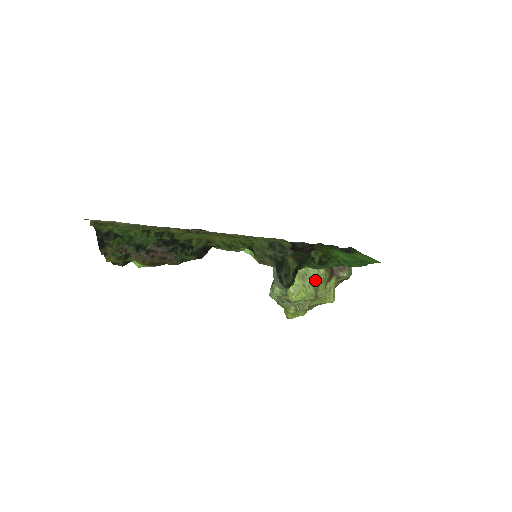
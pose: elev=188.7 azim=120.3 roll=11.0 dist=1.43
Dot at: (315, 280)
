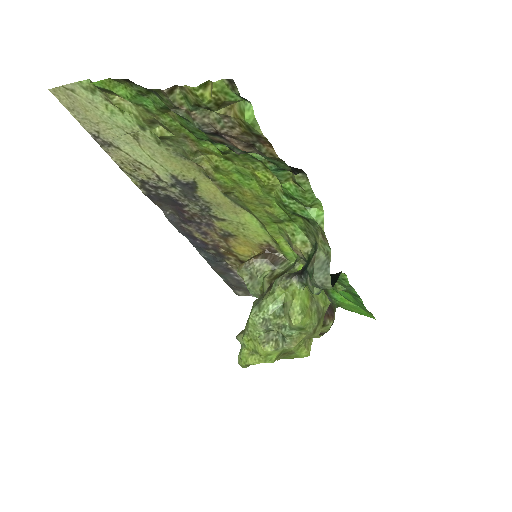
Dot at: (321, 308)
